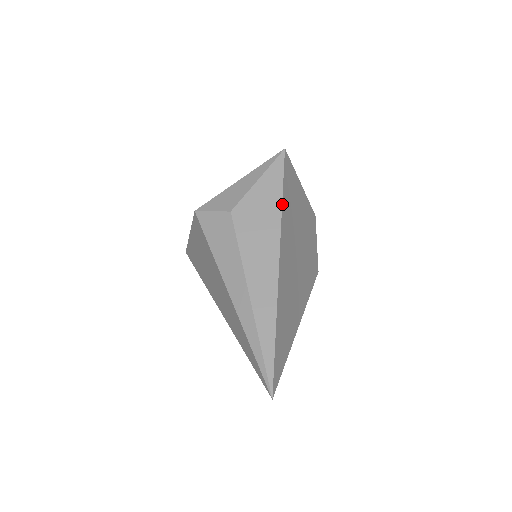
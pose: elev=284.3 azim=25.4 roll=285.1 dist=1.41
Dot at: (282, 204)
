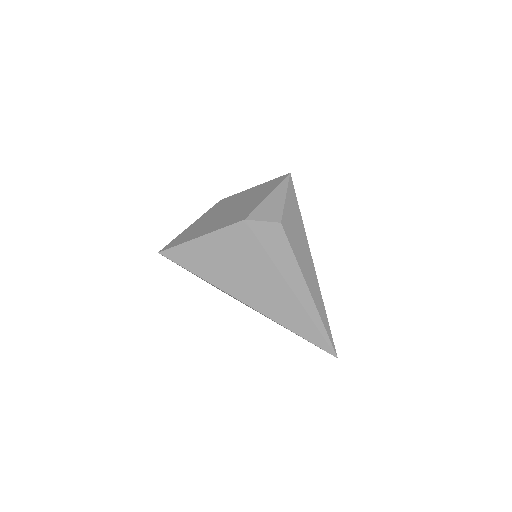
Dot at: (301, 218)
